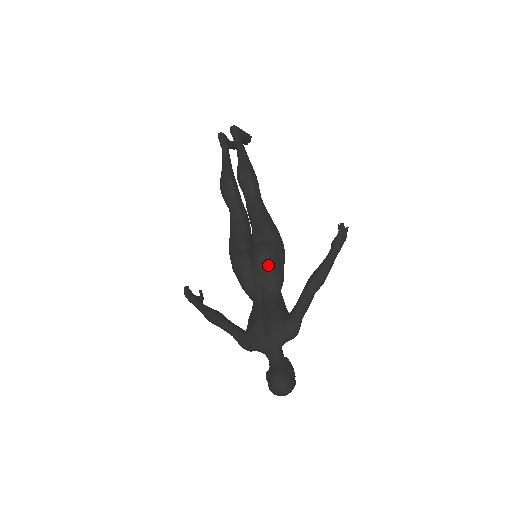
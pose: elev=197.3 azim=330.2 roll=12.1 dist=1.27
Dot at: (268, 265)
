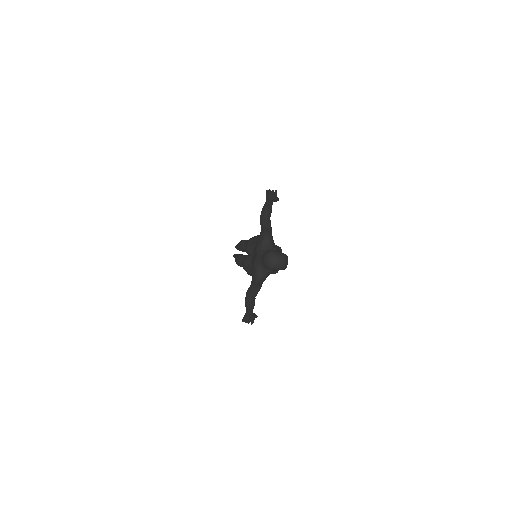
Dot at: (251, 243)
